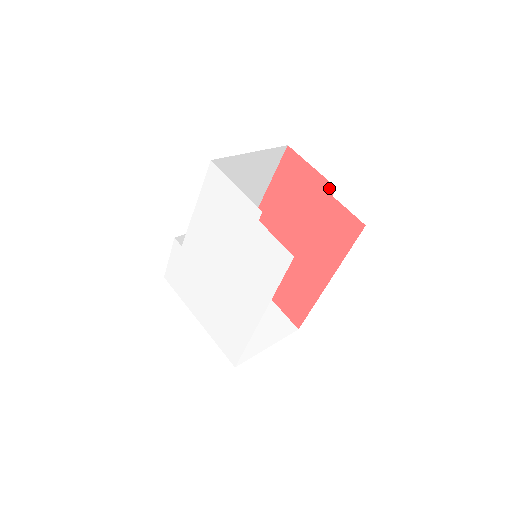
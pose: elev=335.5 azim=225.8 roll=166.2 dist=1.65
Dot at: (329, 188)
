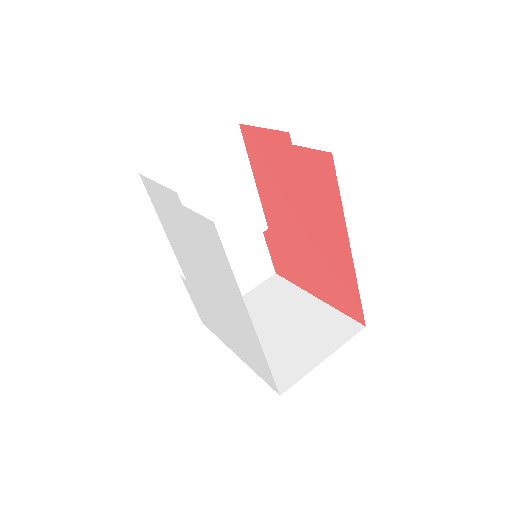
Dot at: (285, 138)
